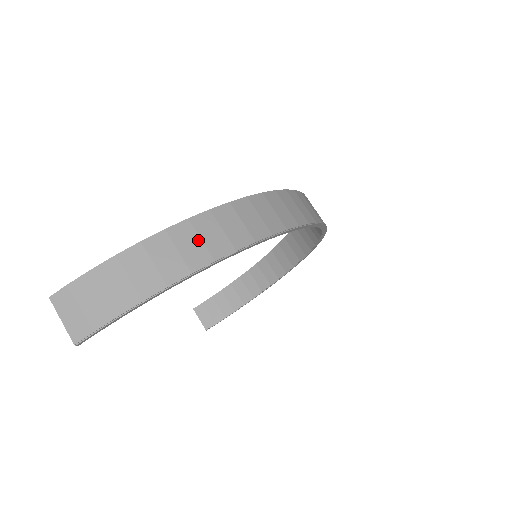
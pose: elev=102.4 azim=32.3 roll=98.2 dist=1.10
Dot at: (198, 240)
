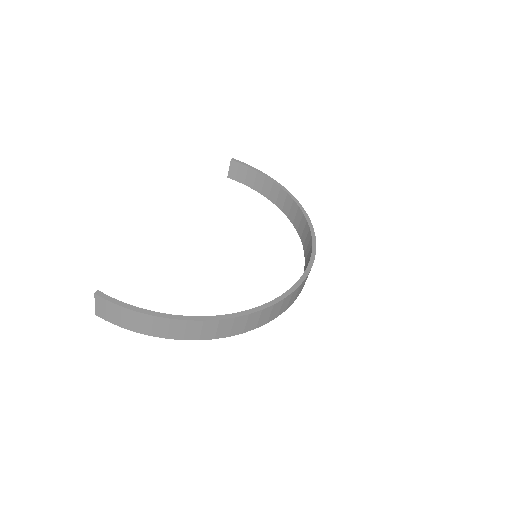
Dot at: (183, 330)
